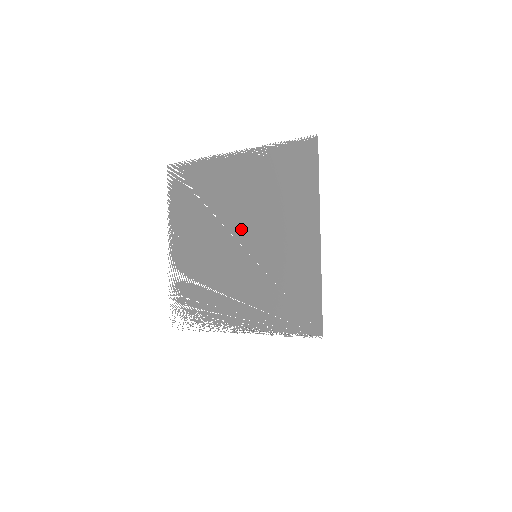
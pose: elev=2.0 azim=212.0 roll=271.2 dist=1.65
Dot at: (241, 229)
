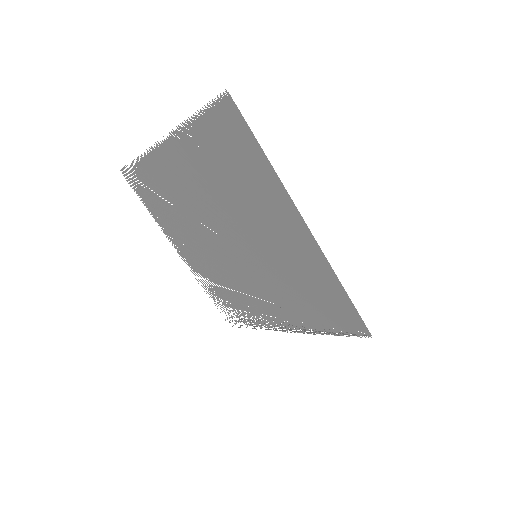
Dot at: (224, 229)
